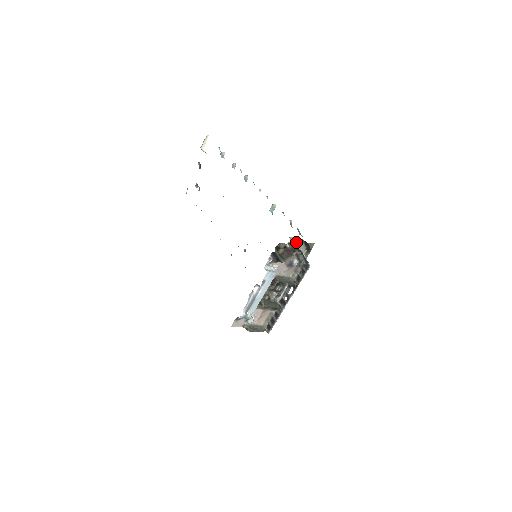
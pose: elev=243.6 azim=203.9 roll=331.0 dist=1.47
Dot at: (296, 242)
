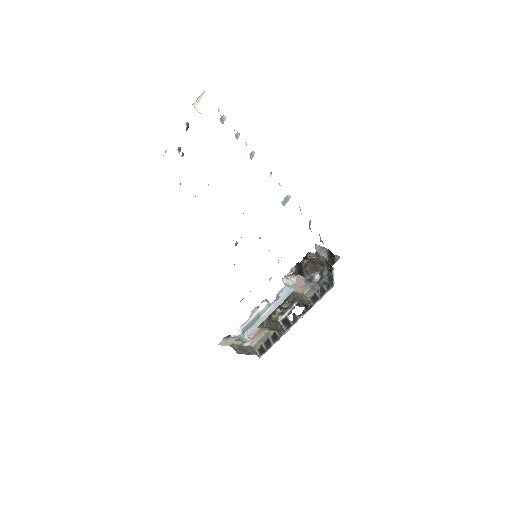
Dot at: (320, 251)
